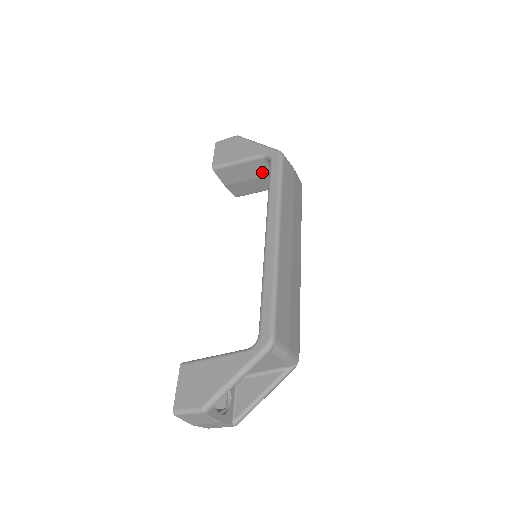
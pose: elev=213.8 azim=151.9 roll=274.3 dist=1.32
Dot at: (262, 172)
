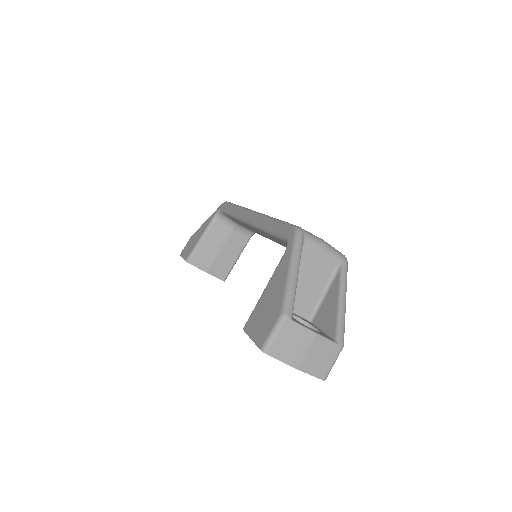
Dot at: (224, 233)
